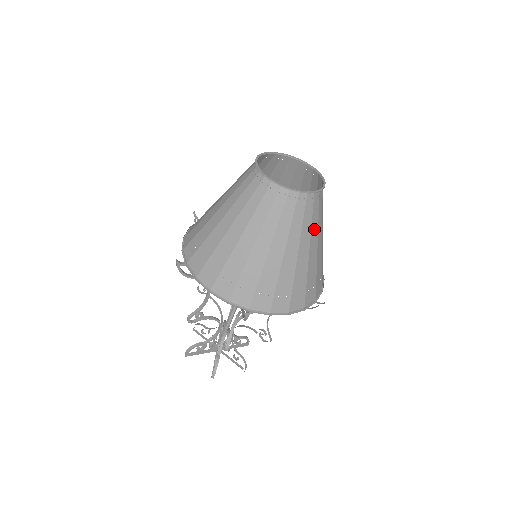
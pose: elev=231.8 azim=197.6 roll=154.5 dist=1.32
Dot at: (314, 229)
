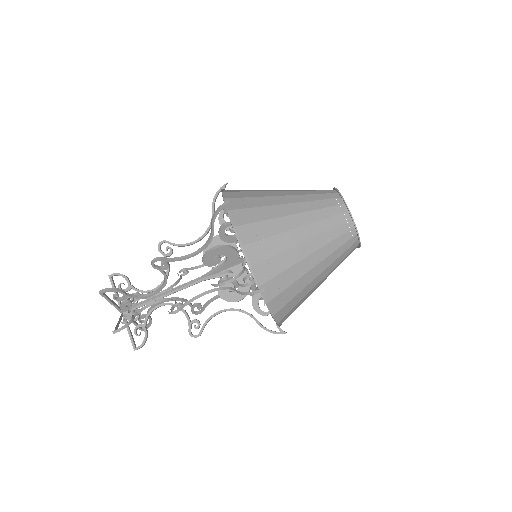
Dot at: (324, 238)
